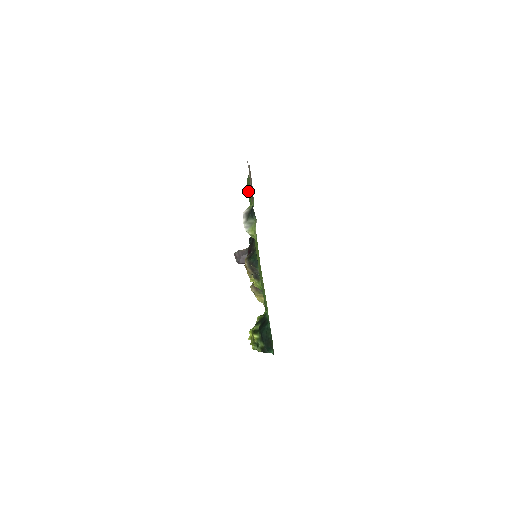
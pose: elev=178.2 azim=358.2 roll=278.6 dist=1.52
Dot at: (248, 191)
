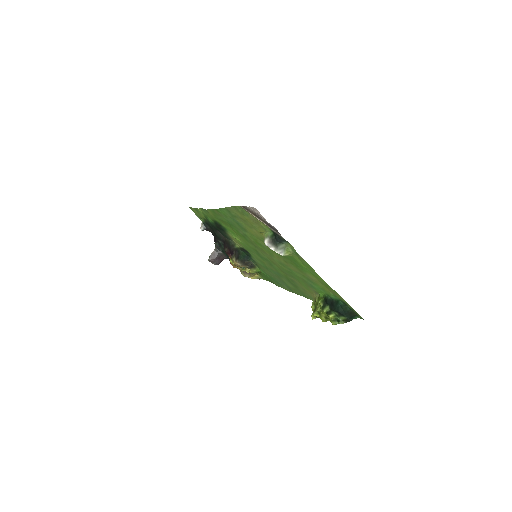
Dot at: (223, 217)
